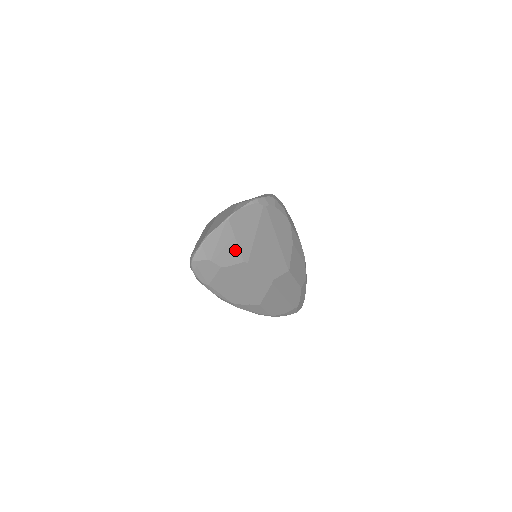
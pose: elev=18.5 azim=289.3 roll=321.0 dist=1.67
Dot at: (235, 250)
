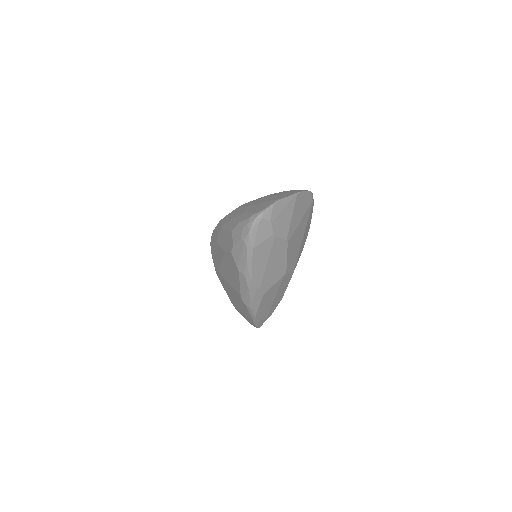
Dot at: (287, 225)
